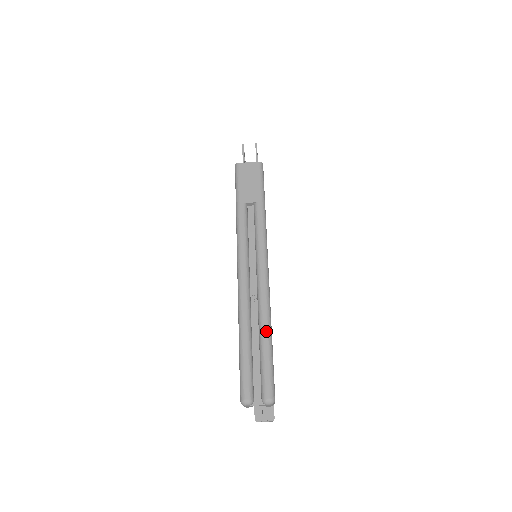
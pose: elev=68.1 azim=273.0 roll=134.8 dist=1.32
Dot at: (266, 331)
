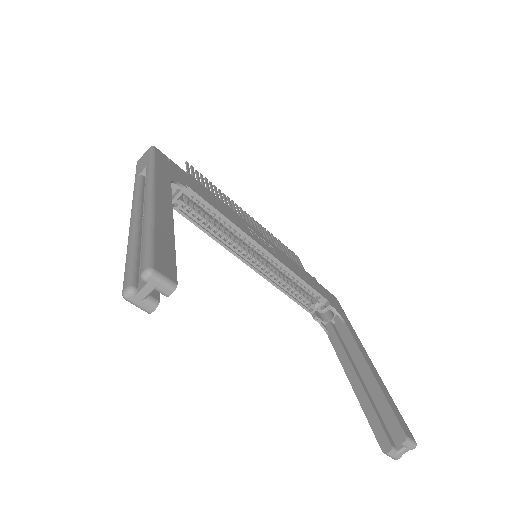
Dot at: (145, 227)
